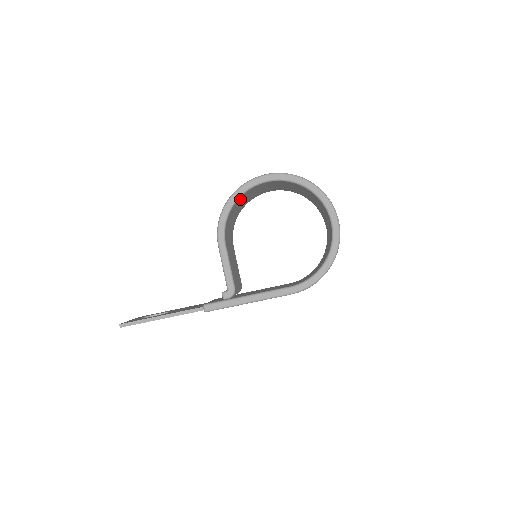
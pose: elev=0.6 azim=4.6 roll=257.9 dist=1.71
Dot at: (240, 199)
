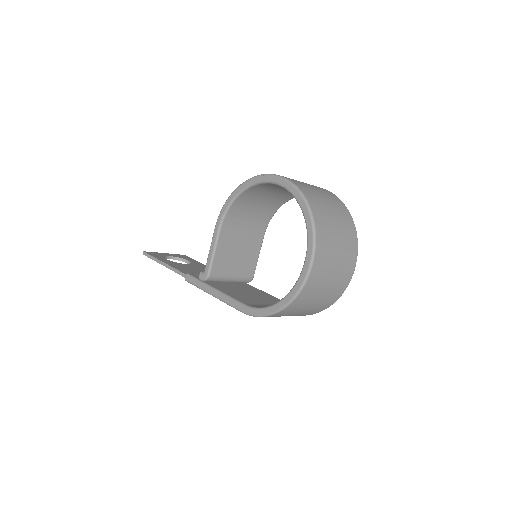
Dot at: (255, 190)
